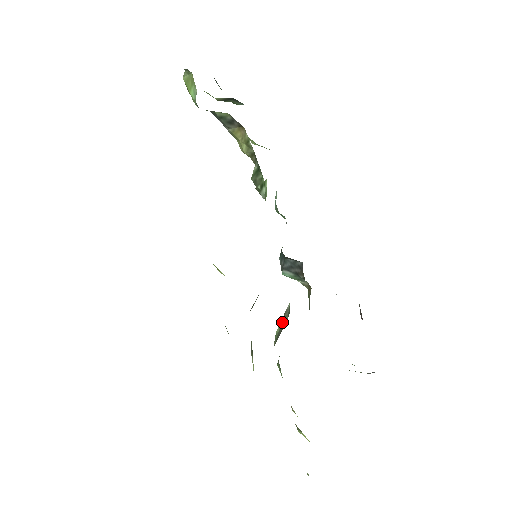
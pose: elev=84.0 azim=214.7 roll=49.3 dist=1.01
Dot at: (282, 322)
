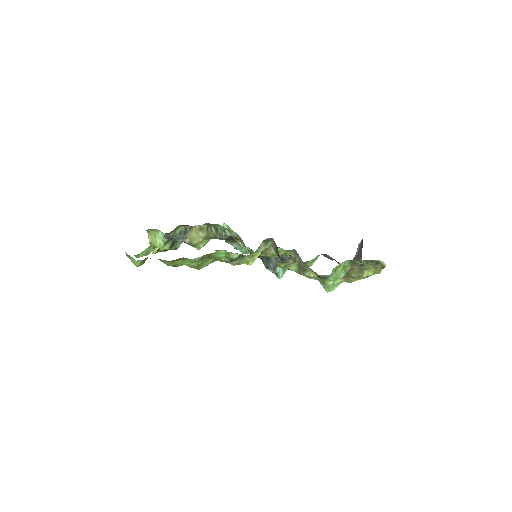
Dot at: occluded
